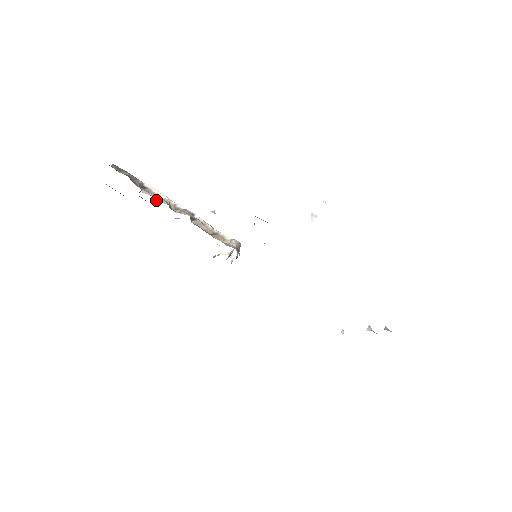
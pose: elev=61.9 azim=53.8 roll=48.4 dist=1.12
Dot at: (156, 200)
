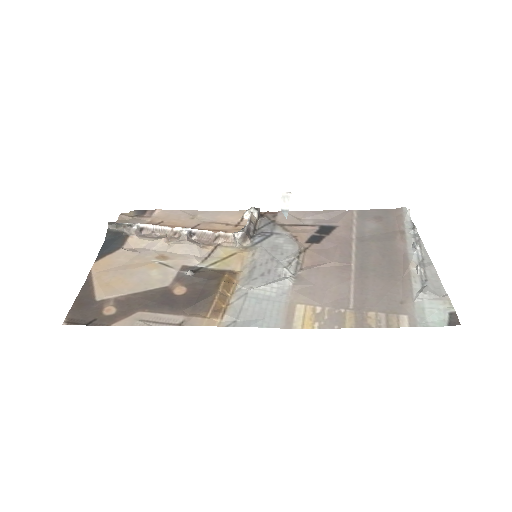
Dot at: (156, 236)
